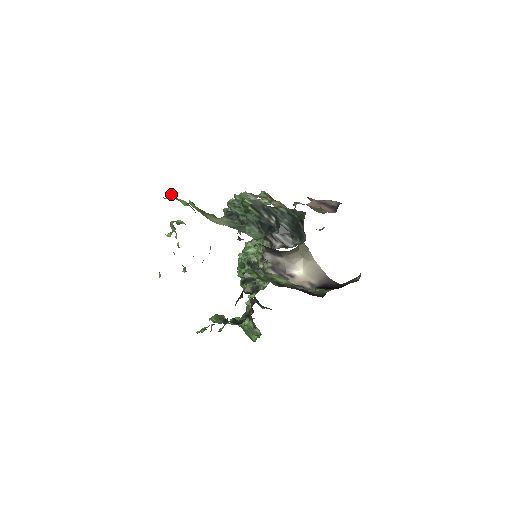
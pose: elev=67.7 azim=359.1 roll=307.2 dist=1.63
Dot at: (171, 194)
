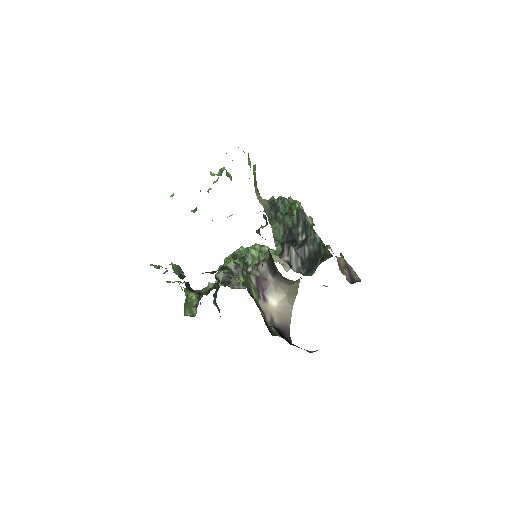
Dot at: occluded
